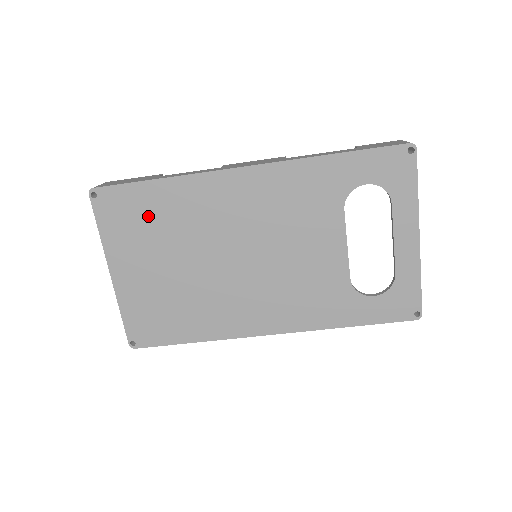
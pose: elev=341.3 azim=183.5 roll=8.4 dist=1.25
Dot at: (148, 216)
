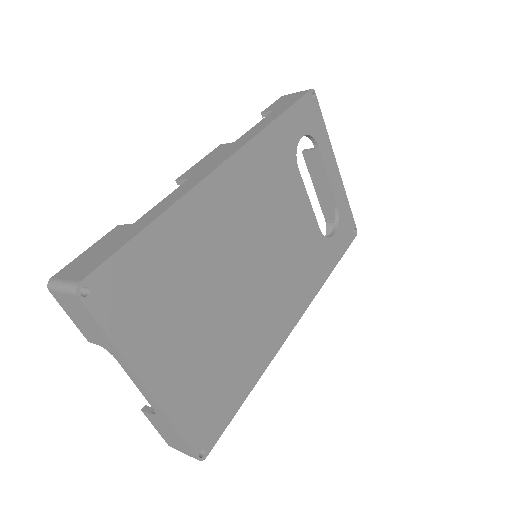
Dot at: (160, 276)
